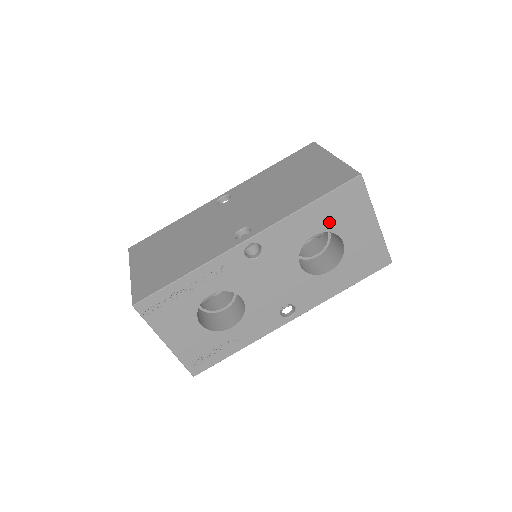
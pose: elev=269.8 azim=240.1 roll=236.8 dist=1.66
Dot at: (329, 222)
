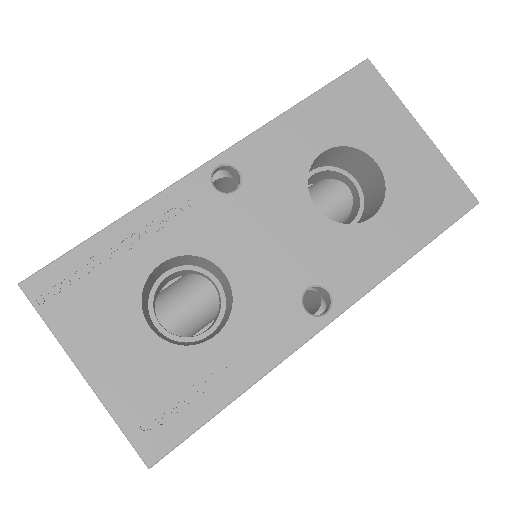
Dot at: (342, 130)
